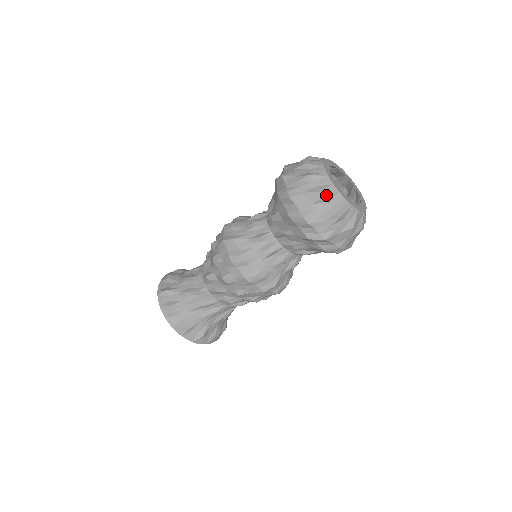
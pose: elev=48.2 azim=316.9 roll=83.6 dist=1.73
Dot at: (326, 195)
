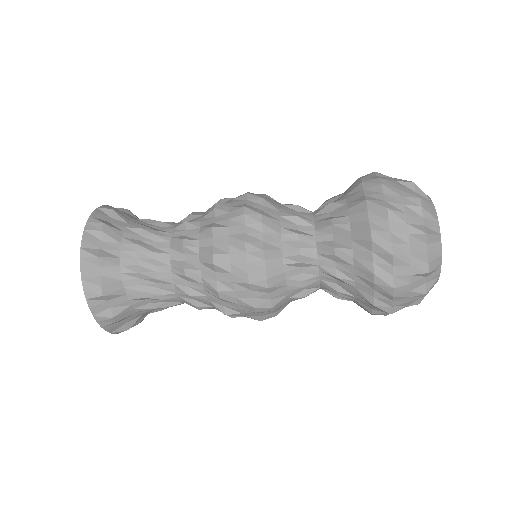
Dot at: (432, 270)
